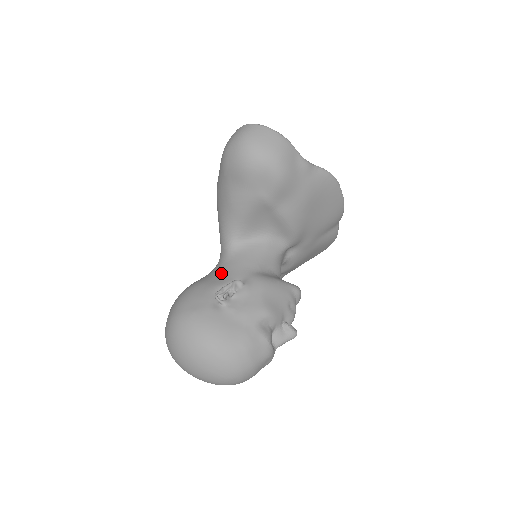
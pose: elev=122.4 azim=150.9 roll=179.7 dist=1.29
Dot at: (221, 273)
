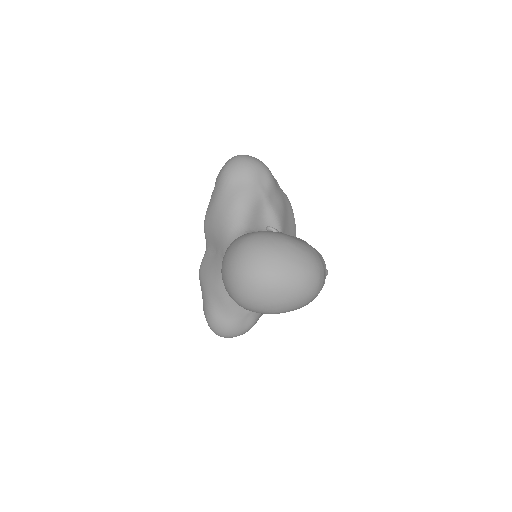
Dot at: occluded
